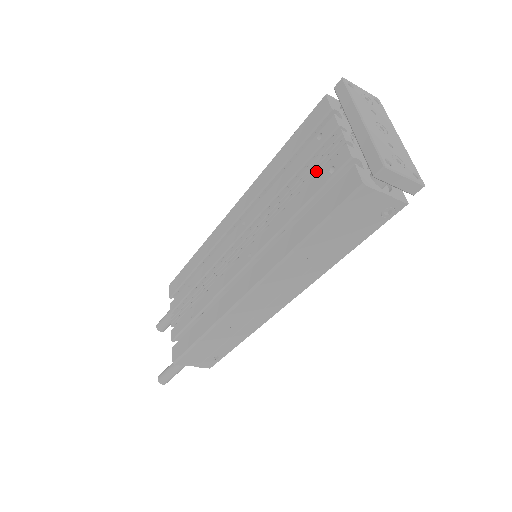
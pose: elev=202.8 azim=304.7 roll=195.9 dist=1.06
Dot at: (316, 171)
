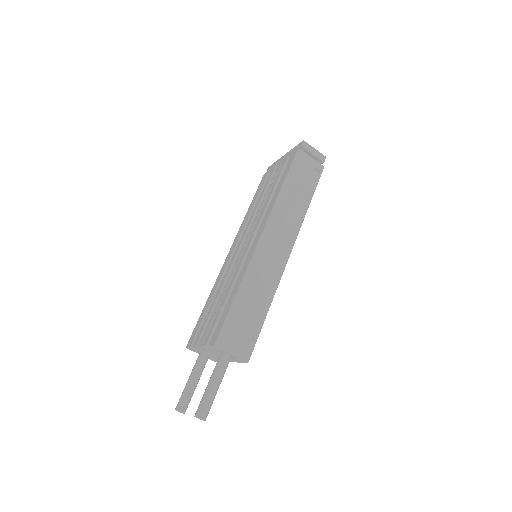
Dot at: (274, 179)
